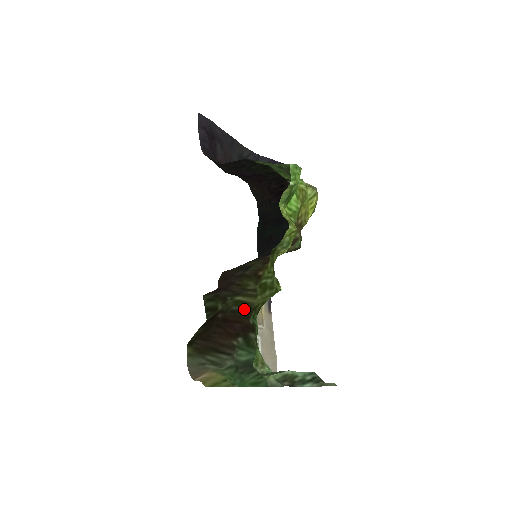
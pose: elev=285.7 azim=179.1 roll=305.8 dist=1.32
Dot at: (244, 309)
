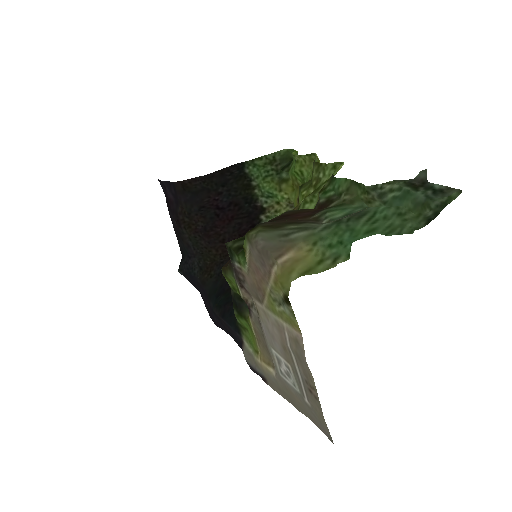
Dot at: (301, 210)
